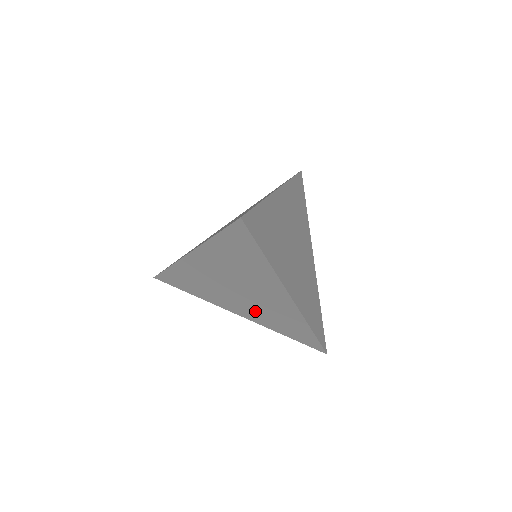
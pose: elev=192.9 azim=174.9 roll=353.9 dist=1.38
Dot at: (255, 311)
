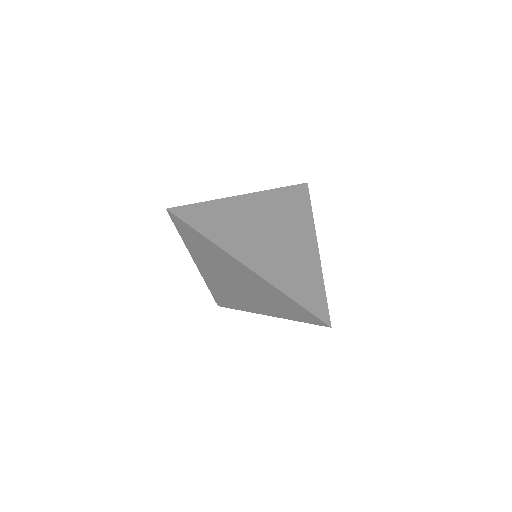
Dot at: (219, 282)
